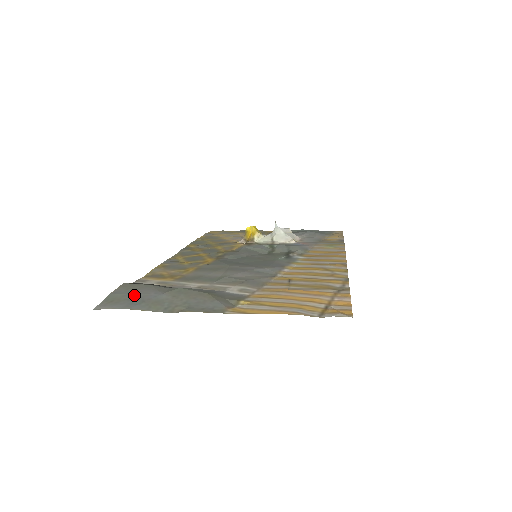
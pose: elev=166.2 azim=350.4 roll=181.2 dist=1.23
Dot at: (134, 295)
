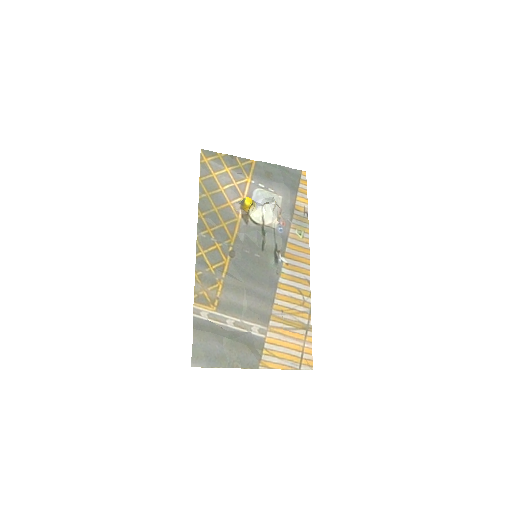
Dot at: (208, 350)
